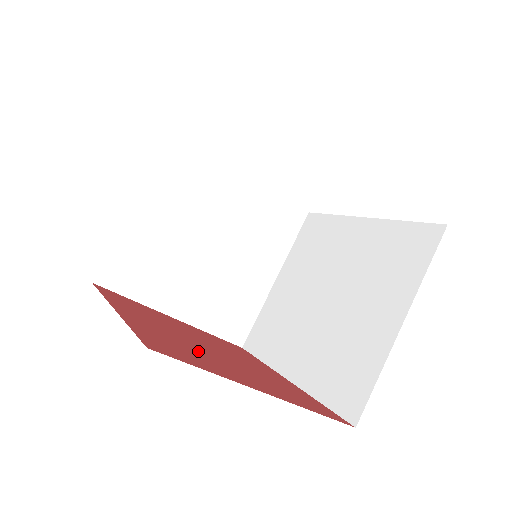
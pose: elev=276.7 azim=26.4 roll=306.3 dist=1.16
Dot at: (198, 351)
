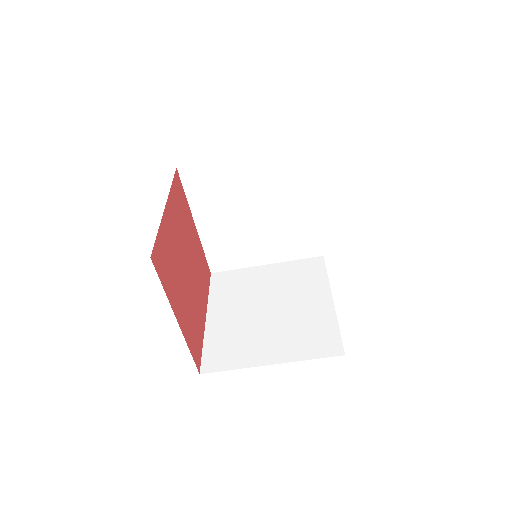
Dot at: (176, 268)
